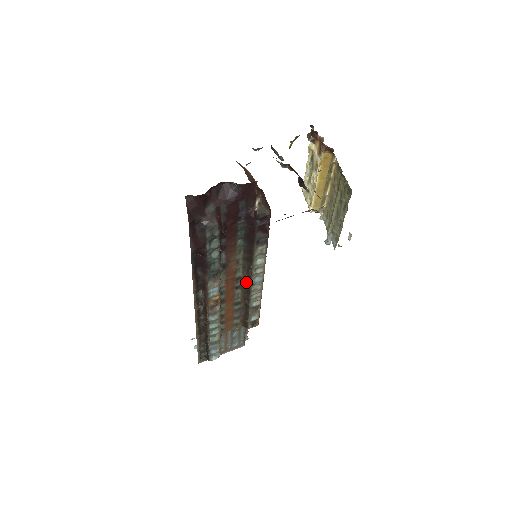
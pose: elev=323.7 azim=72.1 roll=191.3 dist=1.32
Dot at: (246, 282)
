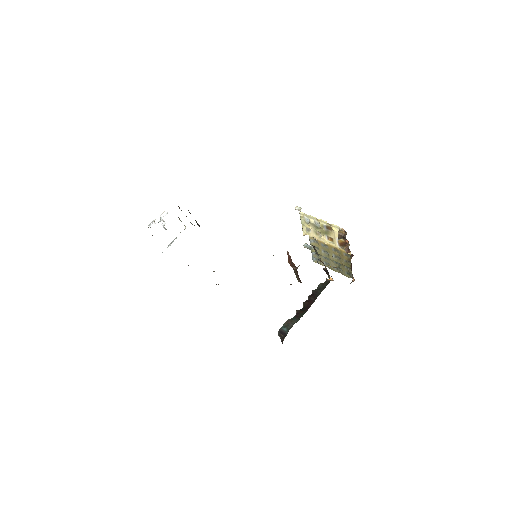
Dot at: occluded
